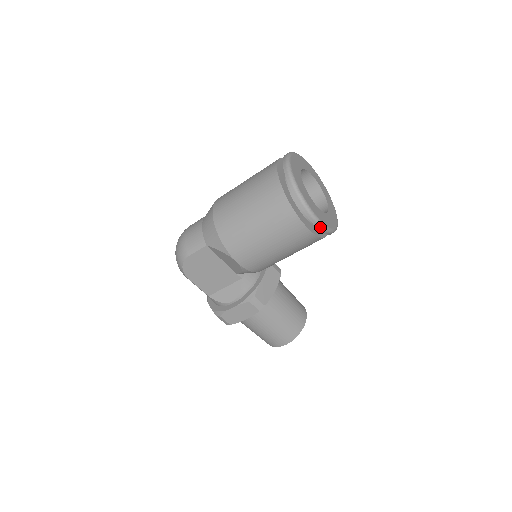
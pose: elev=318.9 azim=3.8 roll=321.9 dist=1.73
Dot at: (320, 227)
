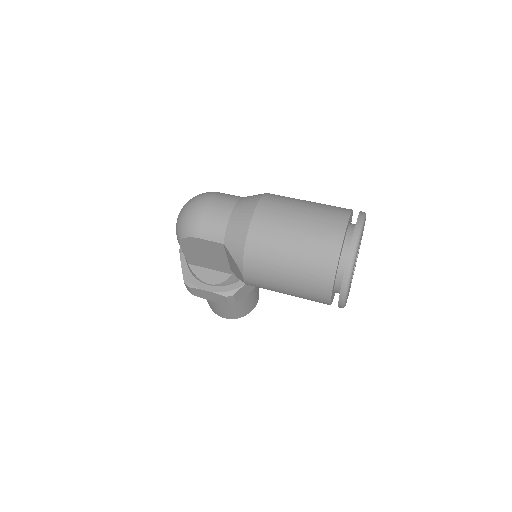
Dot at: (341, 307)
